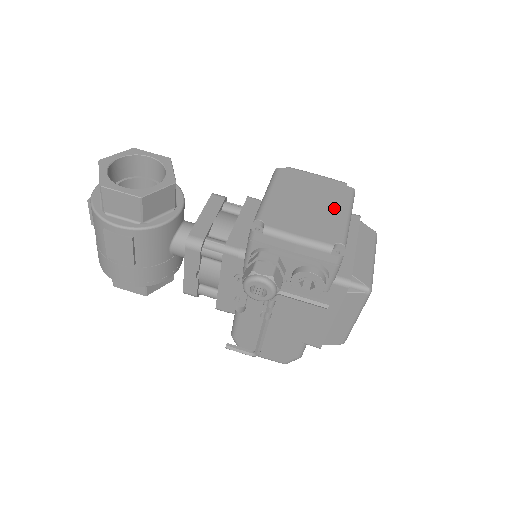
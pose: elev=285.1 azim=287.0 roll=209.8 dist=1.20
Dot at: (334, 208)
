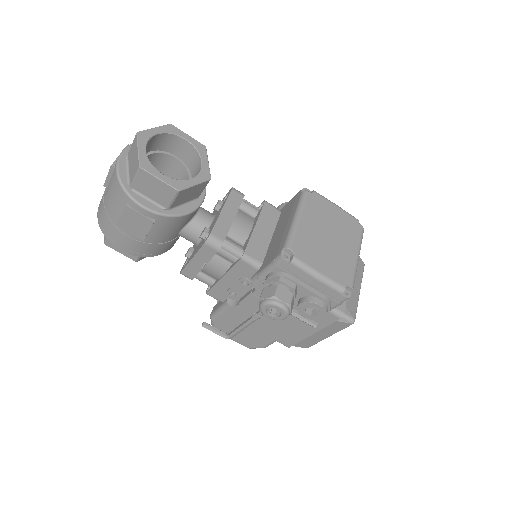
Dot at: (348, 247)
